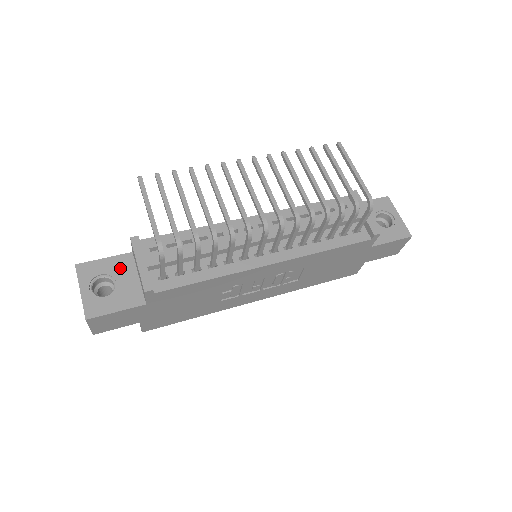
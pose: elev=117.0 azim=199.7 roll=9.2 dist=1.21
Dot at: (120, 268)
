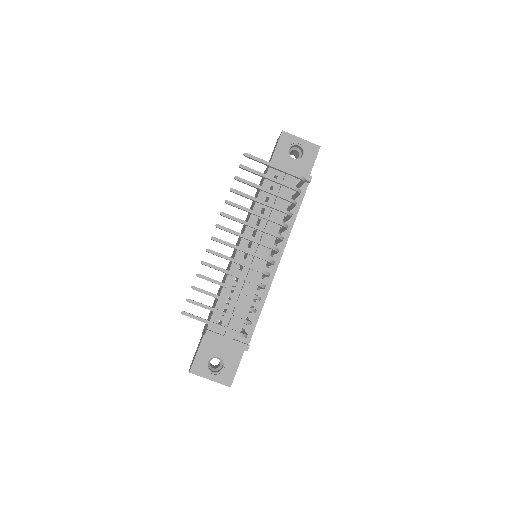
Dot at: (210, 348)
